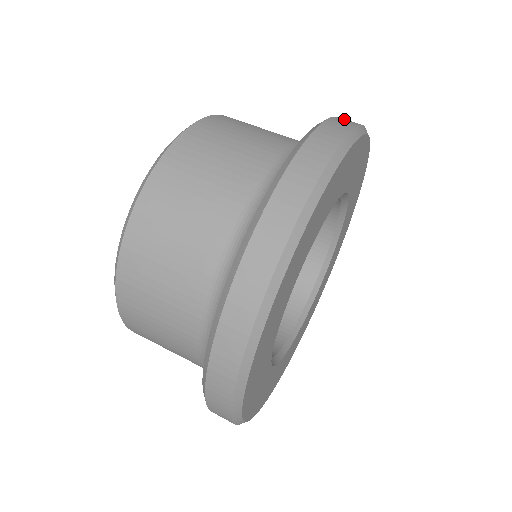
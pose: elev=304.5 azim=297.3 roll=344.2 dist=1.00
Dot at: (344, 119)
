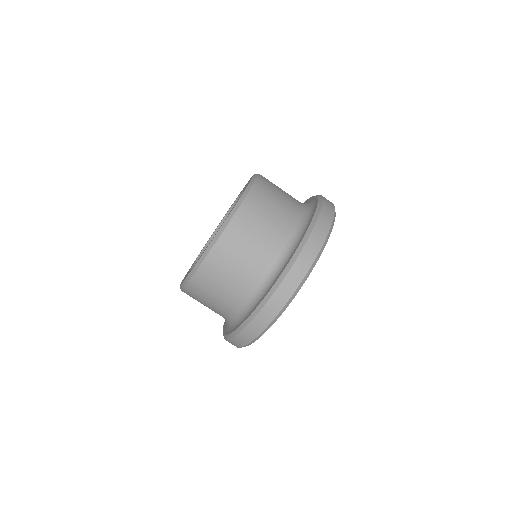
Dot at: (260, 320)
